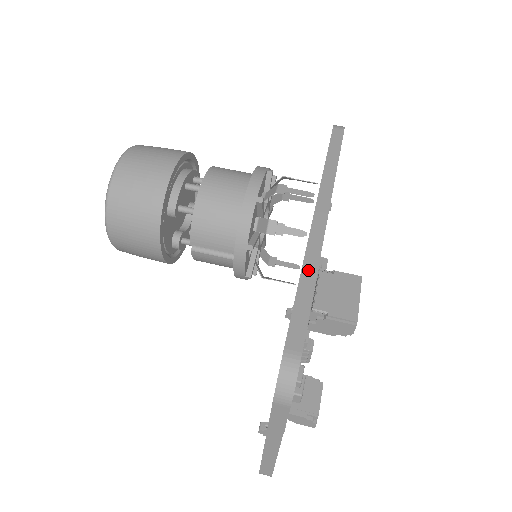
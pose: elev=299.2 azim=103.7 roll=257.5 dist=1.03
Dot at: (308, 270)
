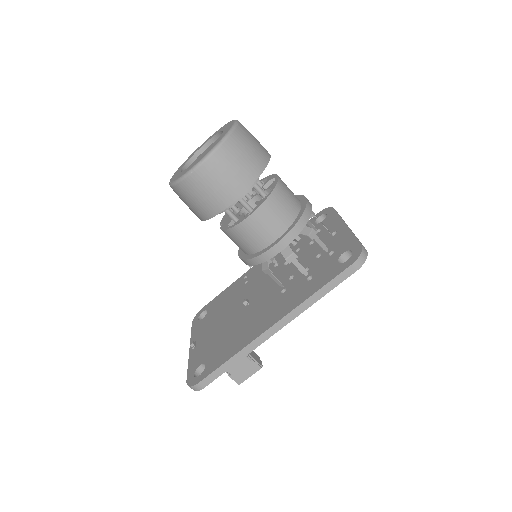
Dot at: (238, 356)
